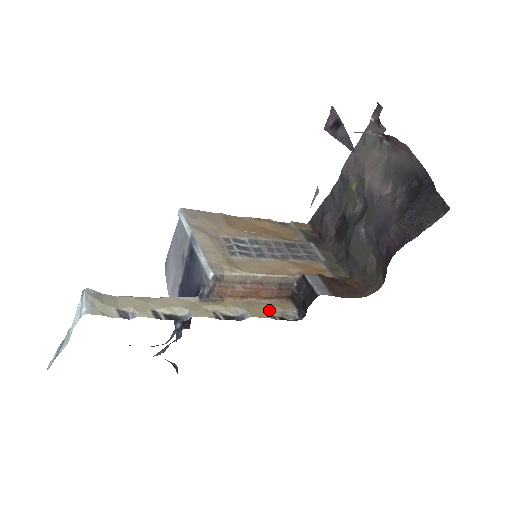
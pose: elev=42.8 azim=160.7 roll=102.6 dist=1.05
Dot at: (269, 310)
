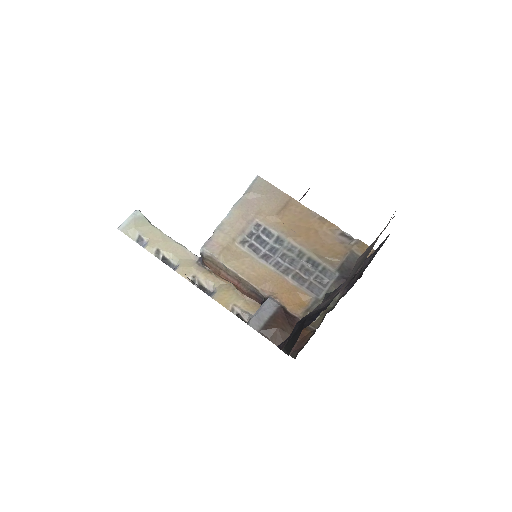
Dot at: (235, 303)
